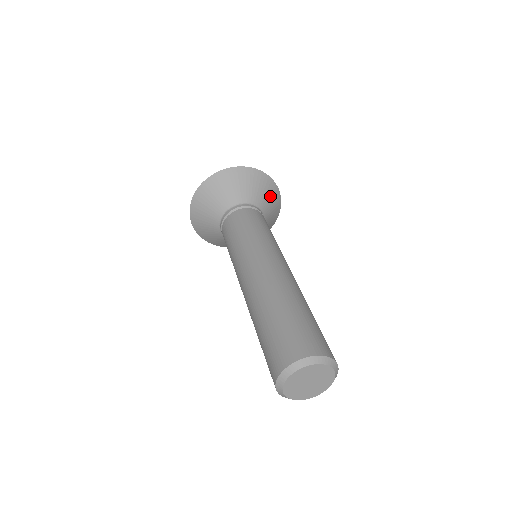
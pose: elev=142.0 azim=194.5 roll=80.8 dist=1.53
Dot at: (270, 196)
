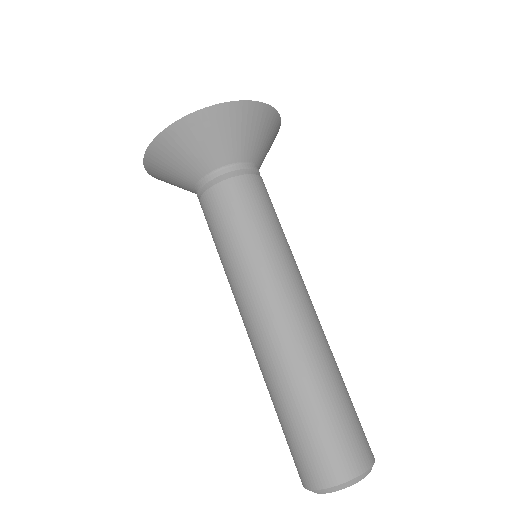
Dot at: (258, 129)
